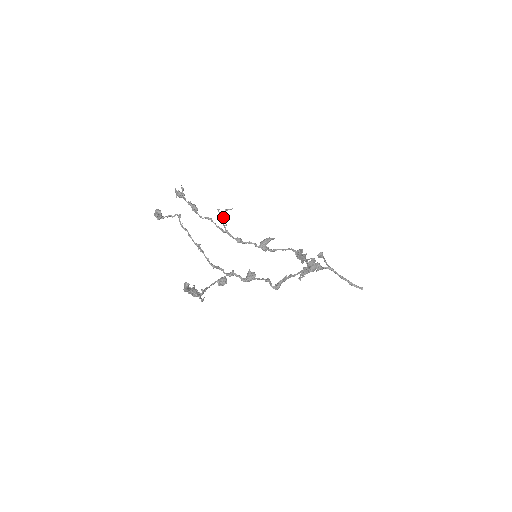
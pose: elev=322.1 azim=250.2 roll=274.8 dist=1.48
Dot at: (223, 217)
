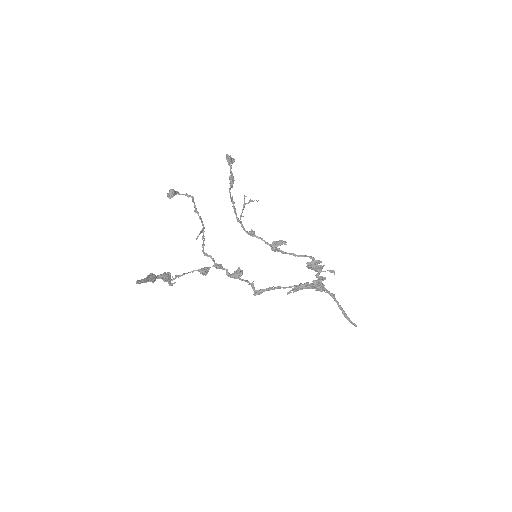
Dot at: (243, 208)
